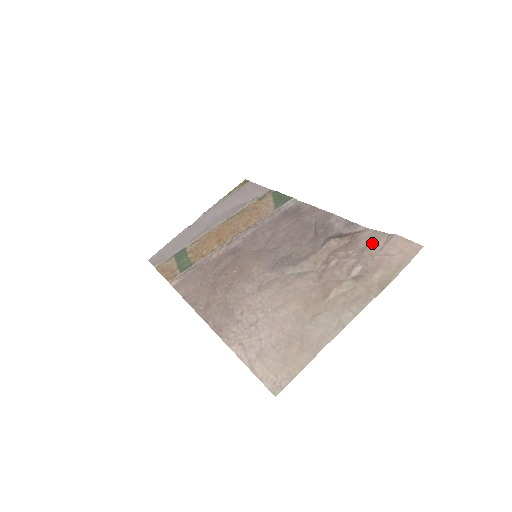
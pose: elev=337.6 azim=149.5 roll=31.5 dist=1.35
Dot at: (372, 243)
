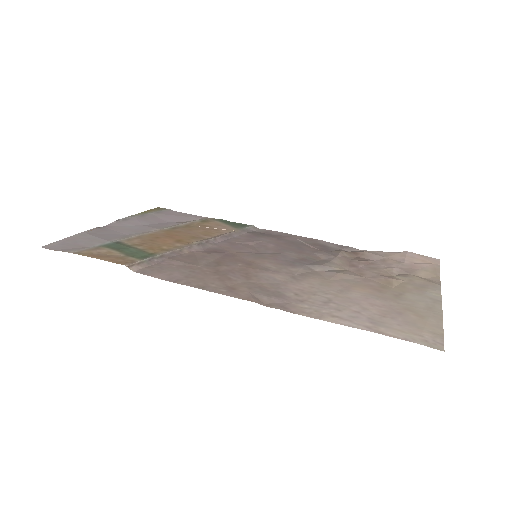
Dot at: (388, 257)
